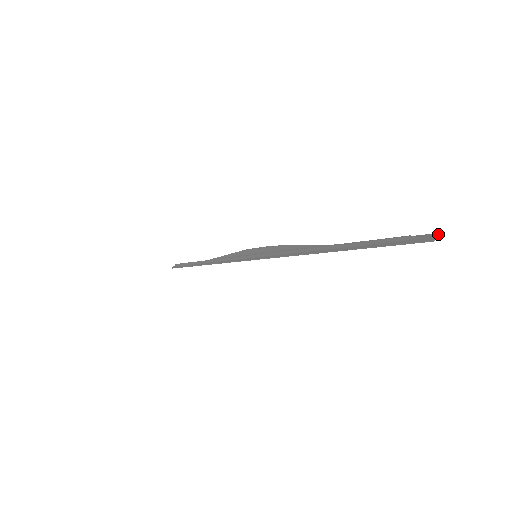
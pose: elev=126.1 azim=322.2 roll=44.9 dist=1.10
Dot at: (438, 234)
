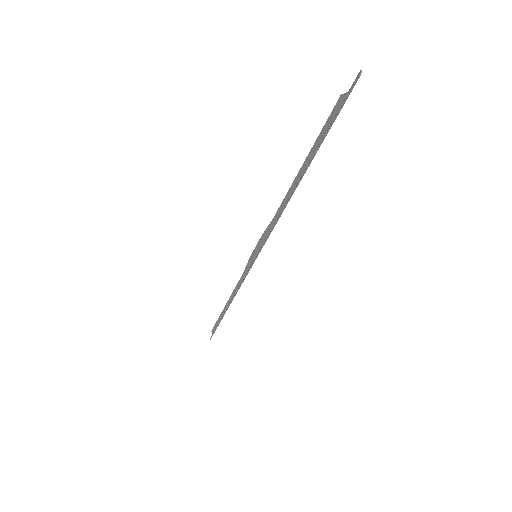
Dot at: (361, 71)
